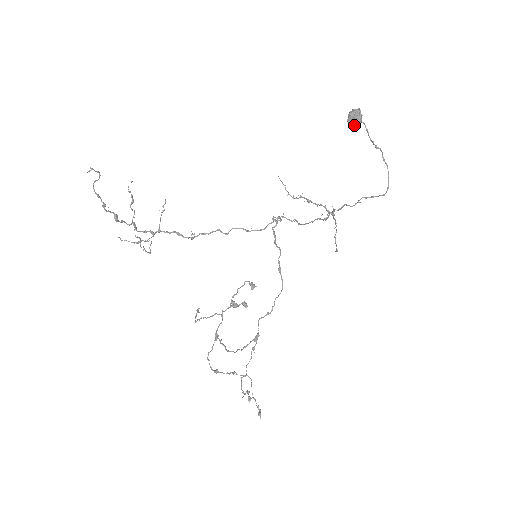
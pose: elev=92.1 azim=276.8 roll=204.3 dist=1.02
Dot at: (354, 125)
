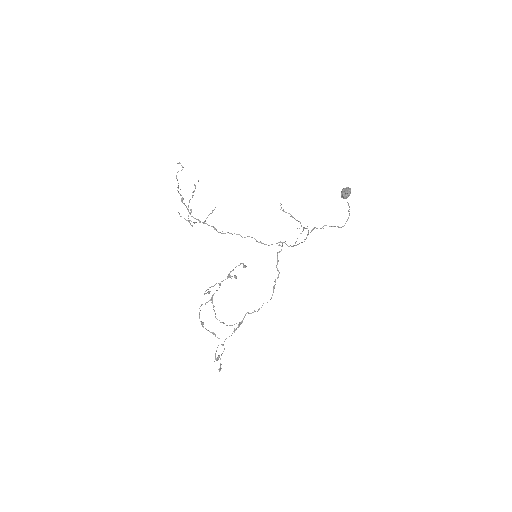
Dot at: (343, 195)
